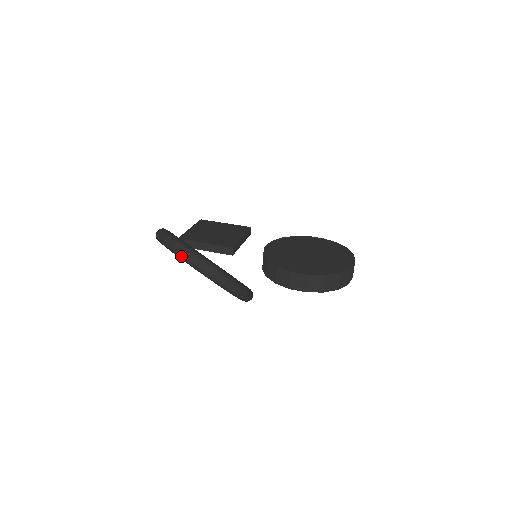
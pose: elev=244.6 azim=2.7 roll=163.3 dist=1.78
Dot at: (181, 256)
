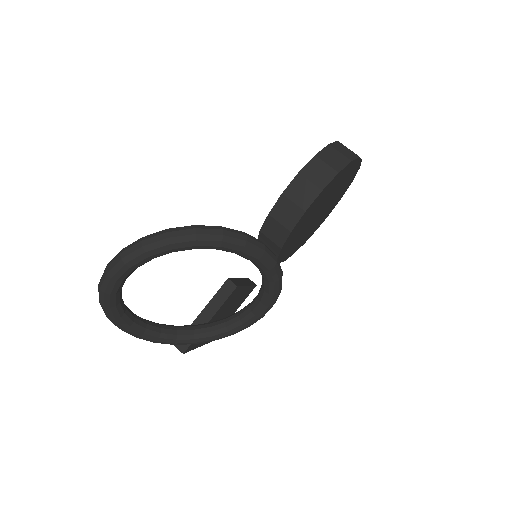
Dot at: (120, 264)
